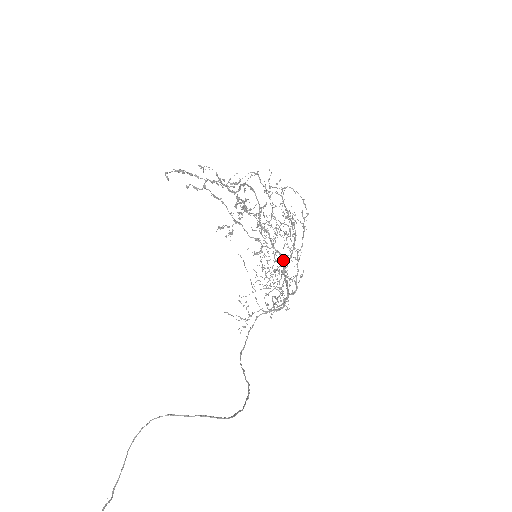
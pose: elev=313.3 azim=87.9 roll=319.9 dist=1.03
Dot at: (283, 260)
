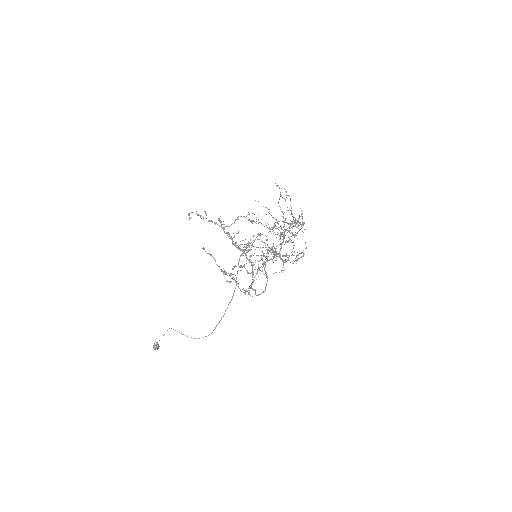
Dot at: (264, 291)
